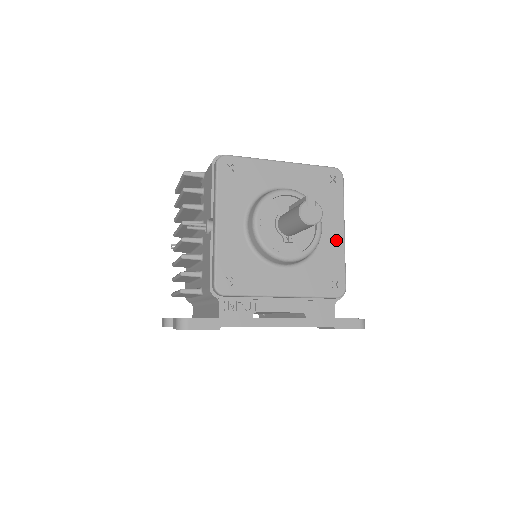
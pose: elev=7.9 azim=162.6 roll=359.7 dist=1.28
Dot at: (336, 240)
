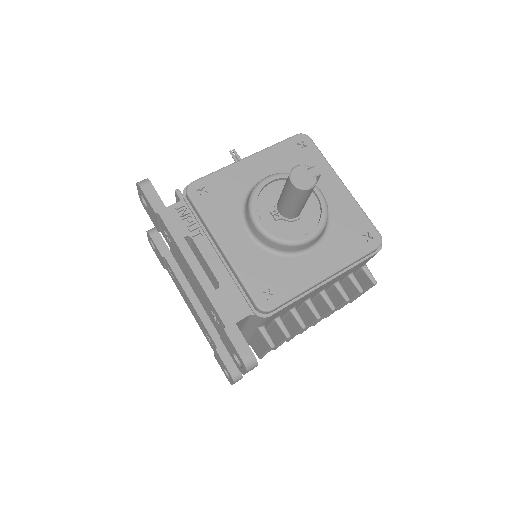
Dot at: (313, 272)
